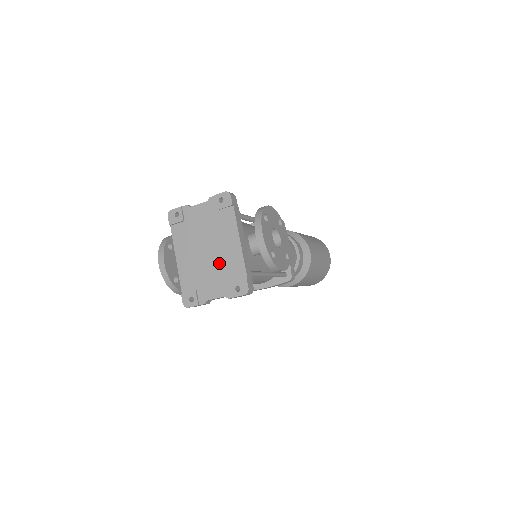
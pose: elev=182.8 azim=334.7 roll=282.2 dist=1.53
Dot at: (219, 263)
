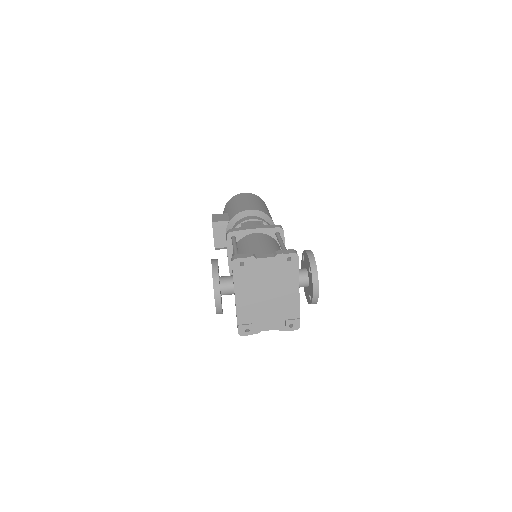
Dot at: (277, 306)
